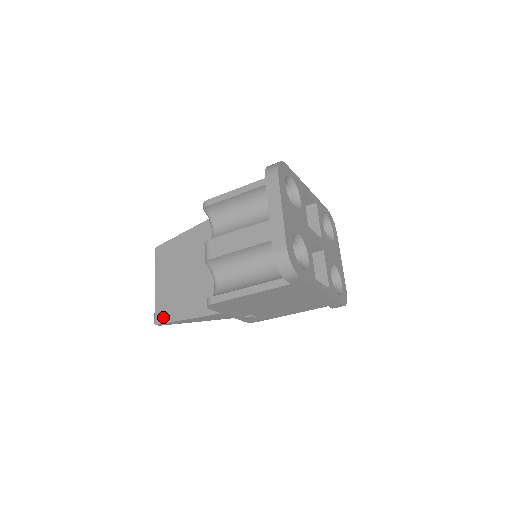
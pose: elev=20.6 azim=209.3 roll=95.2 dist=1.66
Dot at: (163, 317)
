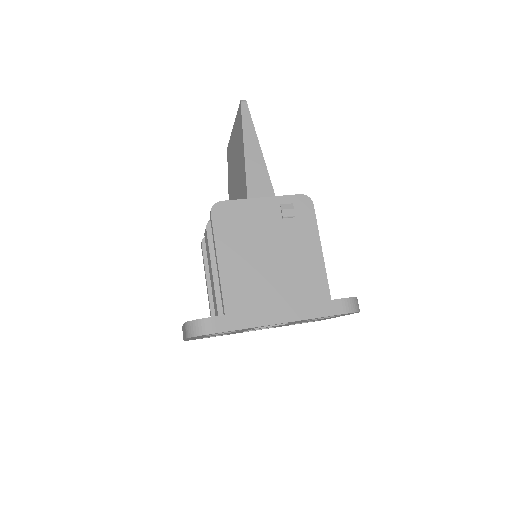
Dot at: (228, 157)
